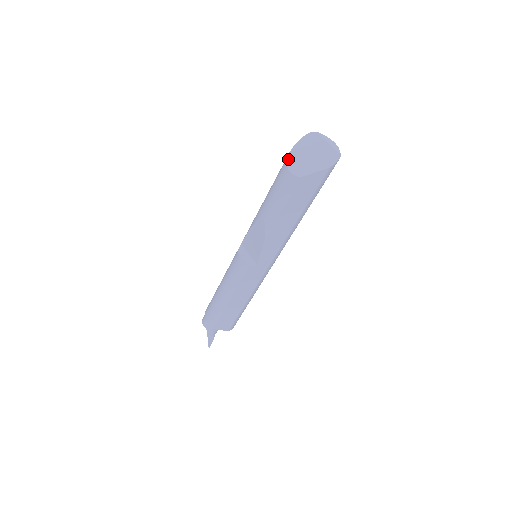
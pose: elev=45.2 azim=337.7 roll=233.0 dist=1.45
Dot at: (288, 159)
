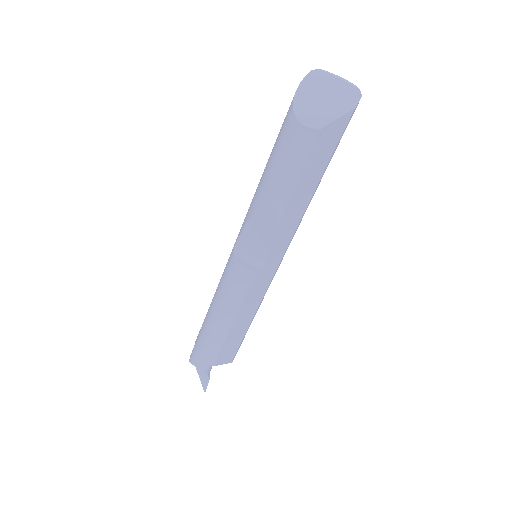
Dot at: (295, 110)
